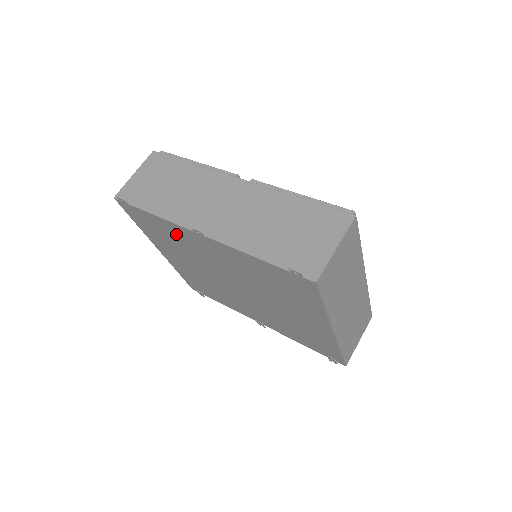
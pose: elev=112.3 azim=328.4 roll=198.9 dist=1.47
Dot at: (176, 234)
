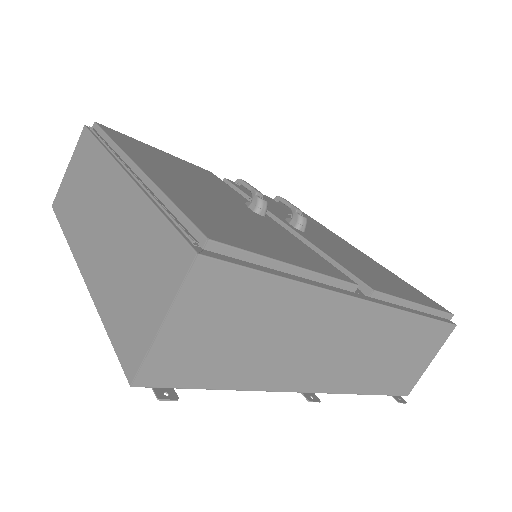
Dot at: occluded
